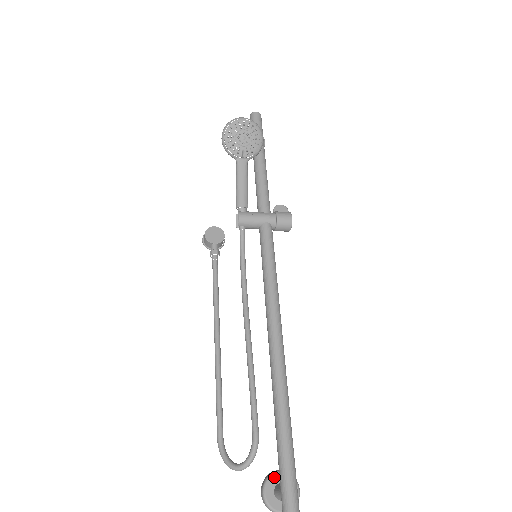
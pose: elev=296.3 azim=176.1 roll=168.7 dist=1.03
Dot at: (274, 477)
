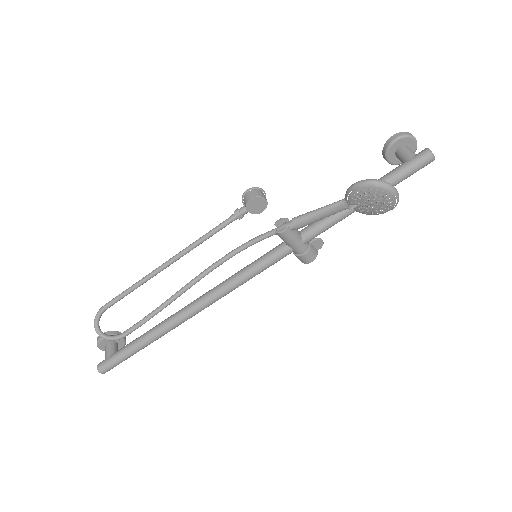
Dot at: occluded
